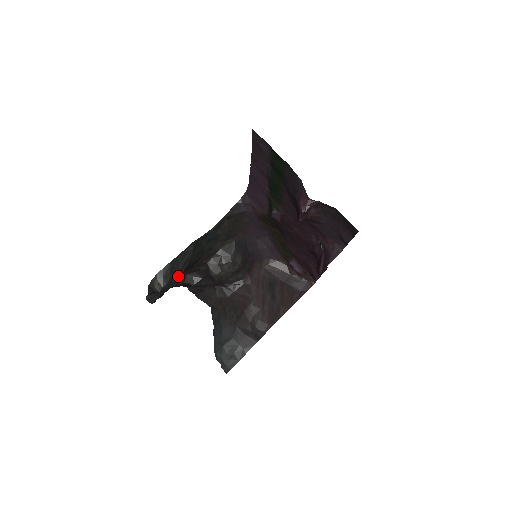
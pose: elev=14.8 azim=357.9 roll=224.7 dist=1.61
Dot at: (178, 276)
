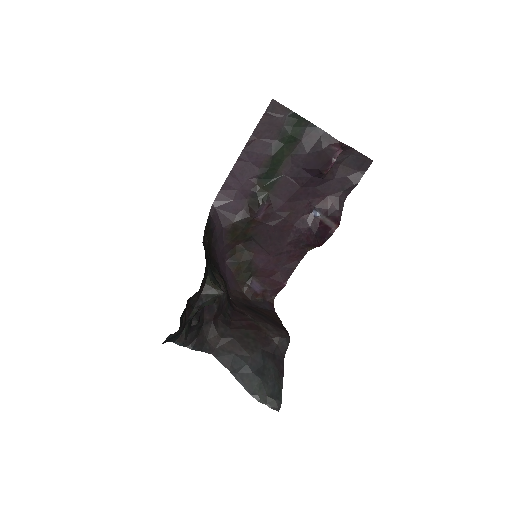
Dot at: occluded
